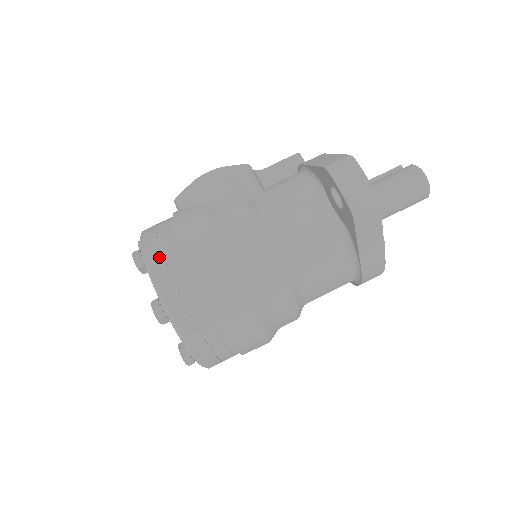
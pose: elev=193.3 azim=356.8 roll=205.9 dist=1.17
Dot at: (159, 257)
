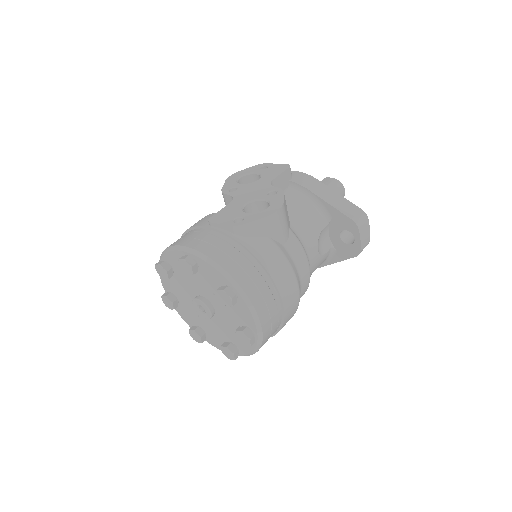
Dot at: (260, 299)
